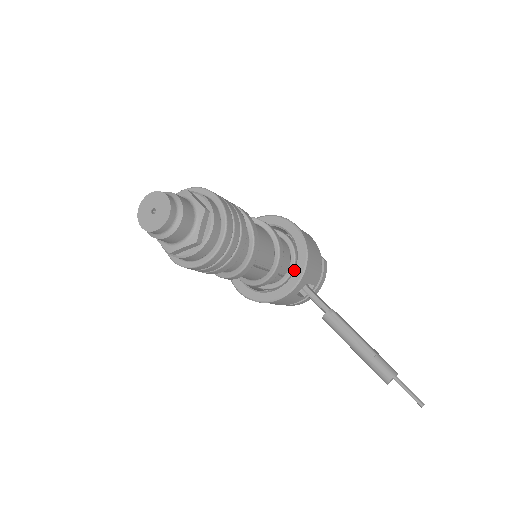
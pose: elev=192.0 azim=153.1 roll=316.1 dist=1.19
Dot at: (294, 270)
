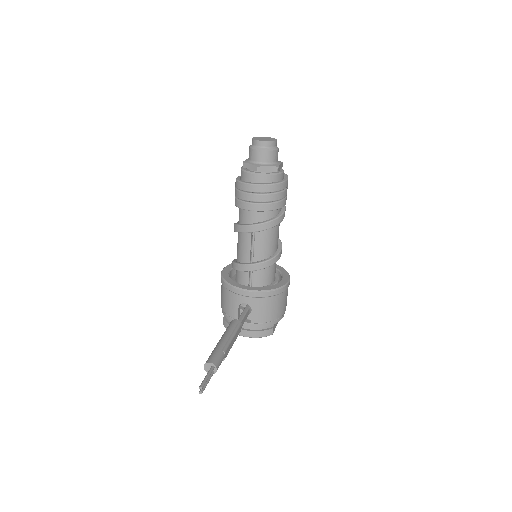
Dot at: (258, 287)
